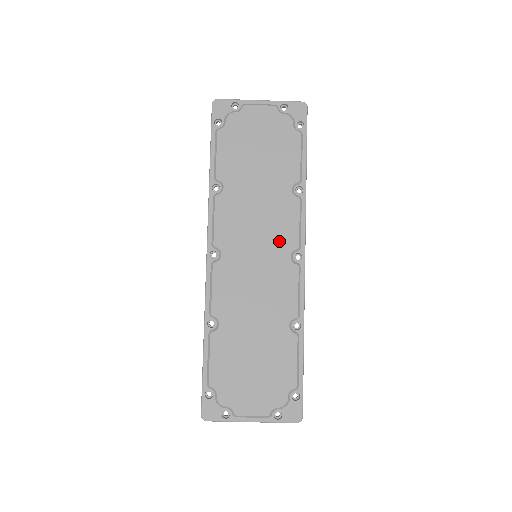
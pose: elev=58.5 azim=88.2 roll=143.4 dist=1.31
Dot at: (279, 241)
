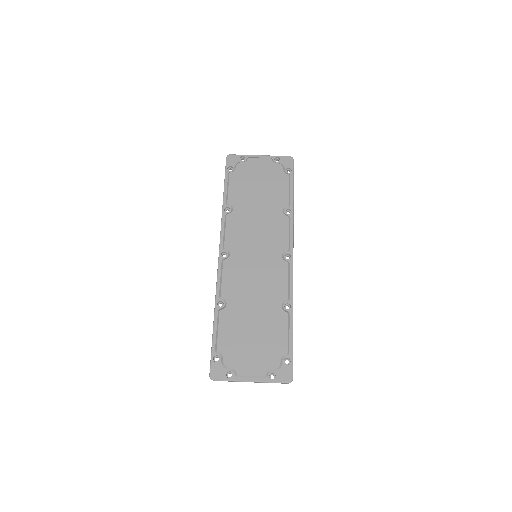
Dot at: (273, 245)
